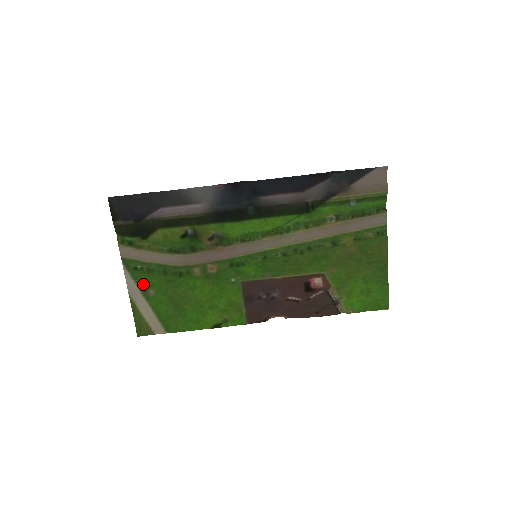
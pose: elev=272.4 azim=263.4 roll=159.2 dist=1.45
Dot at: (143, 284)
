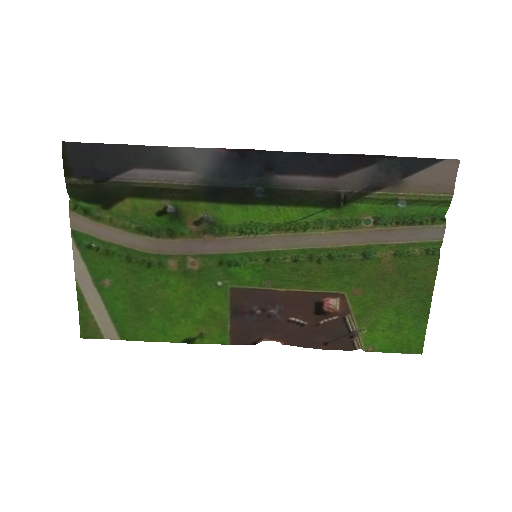
Dot at: (97, 270)
